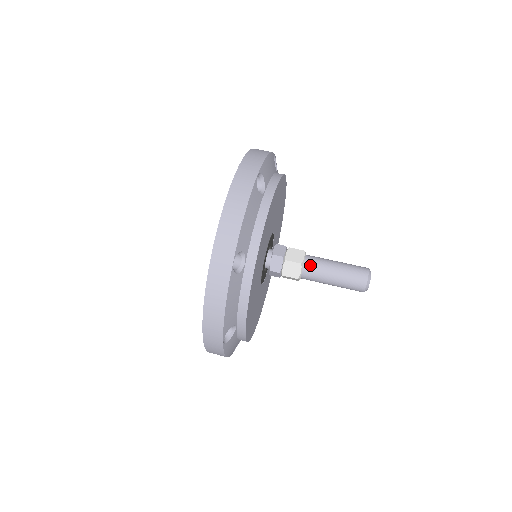
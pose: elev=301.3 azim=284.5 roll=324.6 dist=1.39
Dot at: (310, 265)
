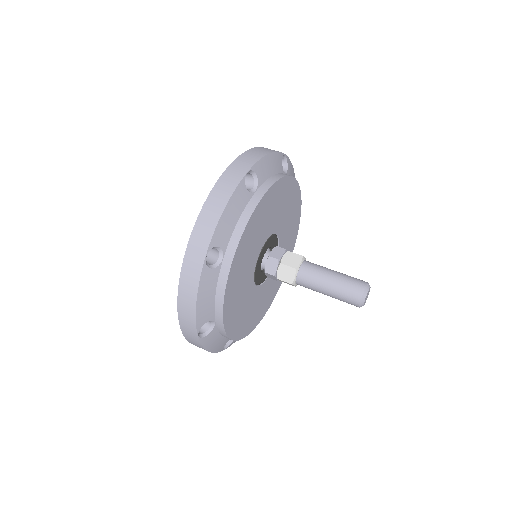
Dot at: (305, 271)
